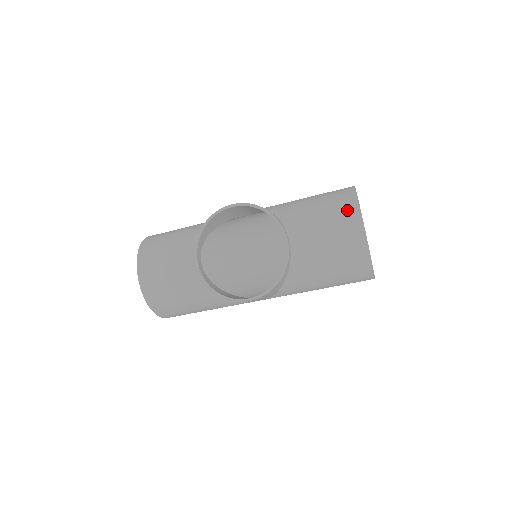
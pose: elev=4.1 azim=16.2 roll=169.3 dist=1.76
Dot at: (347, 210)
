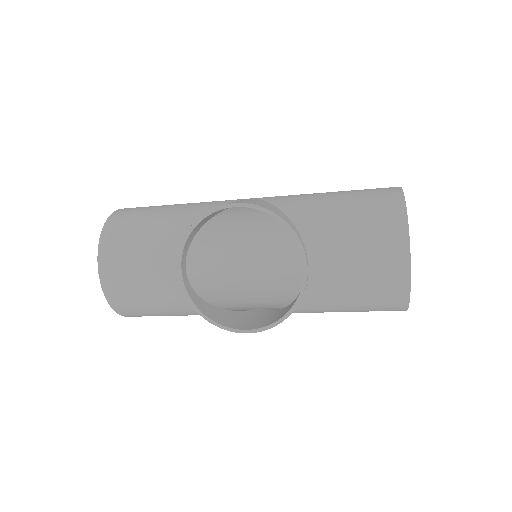
Dot at: (393, 234)
